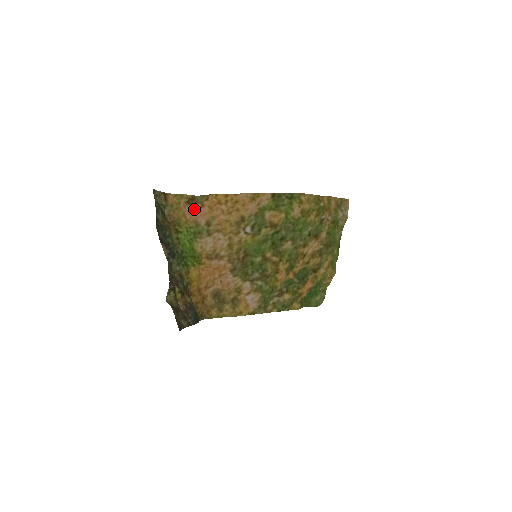
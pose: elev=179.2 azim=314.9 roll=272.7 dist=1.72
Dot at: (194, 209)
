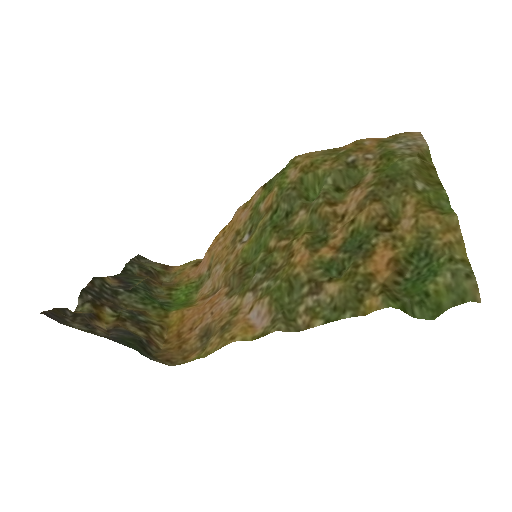
Dot at: (199, 266)
